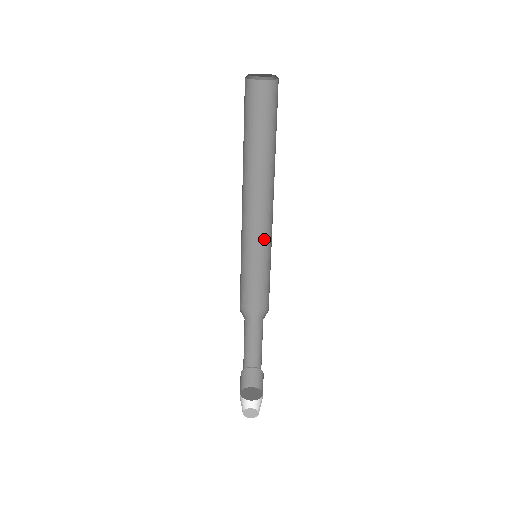
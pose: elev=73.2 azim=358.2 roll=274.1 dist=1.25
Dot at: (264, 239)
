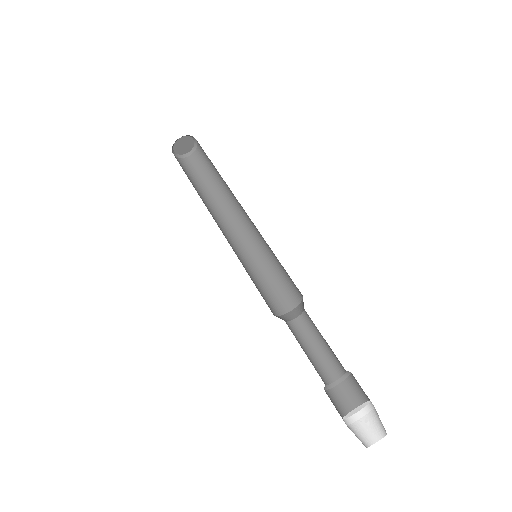
Dot at: (255, 250)
